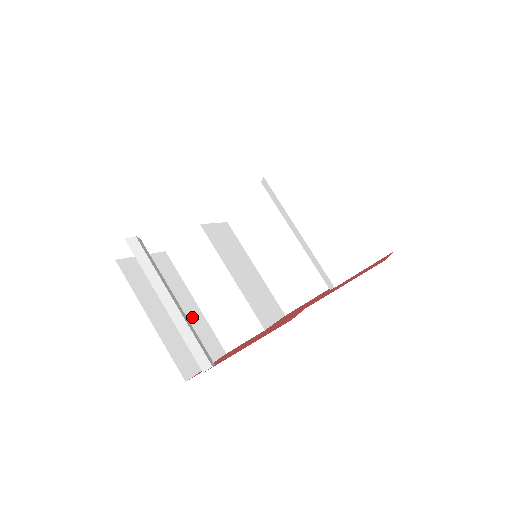
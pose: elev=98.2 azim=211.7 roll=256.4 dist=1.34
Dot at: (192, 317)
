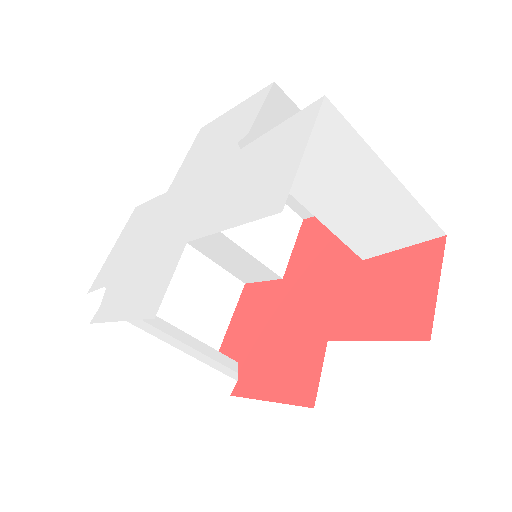
Dot at: (197, 276)
